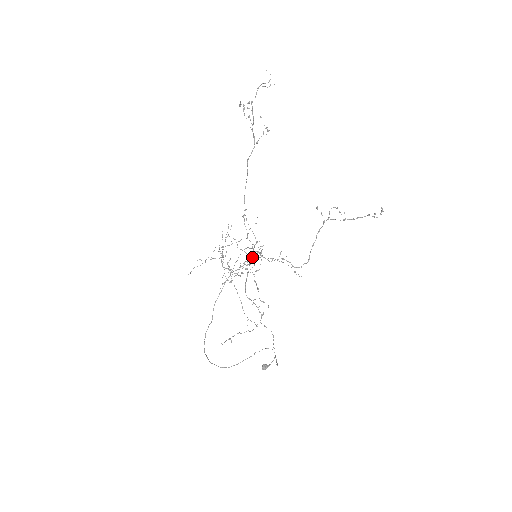
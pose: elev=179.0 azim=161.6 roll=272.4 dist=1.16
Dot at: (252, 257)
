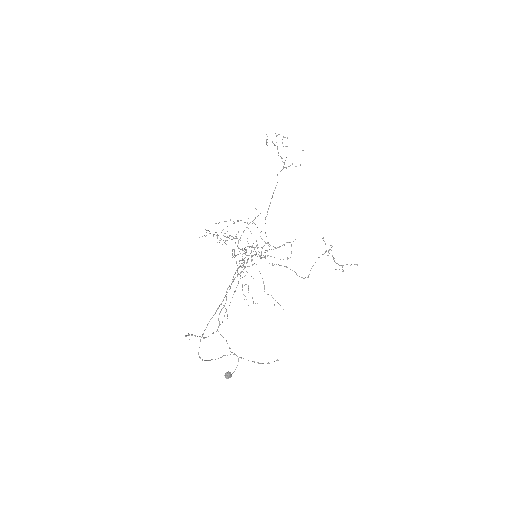
Dot at: occluded
